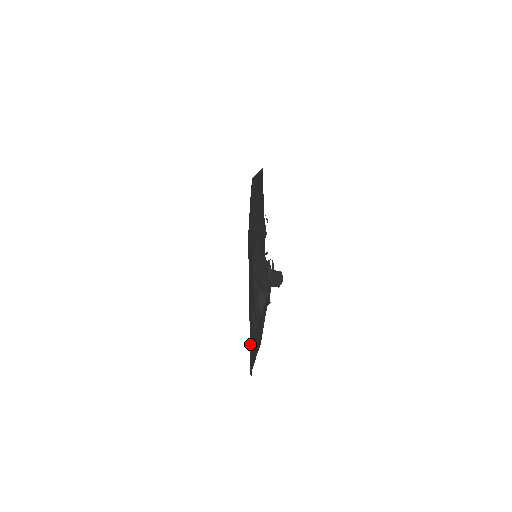
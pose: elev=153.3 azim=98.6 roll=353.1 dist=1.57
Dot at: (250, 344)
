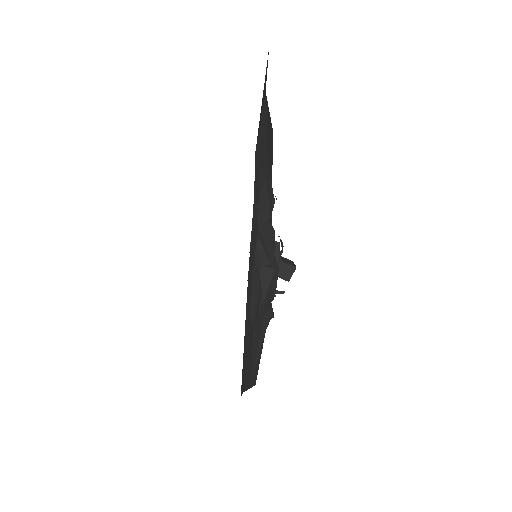
Dot at: (245, 322)
